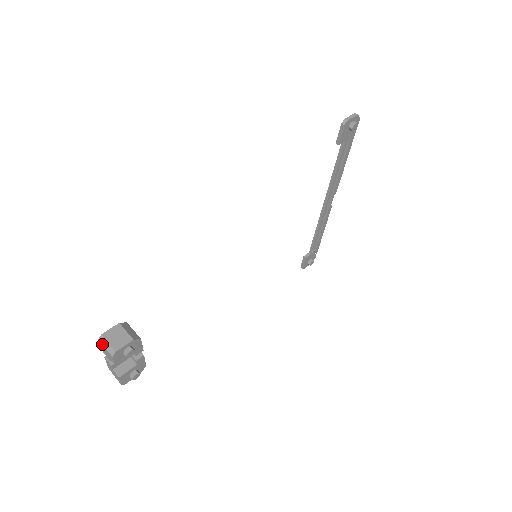
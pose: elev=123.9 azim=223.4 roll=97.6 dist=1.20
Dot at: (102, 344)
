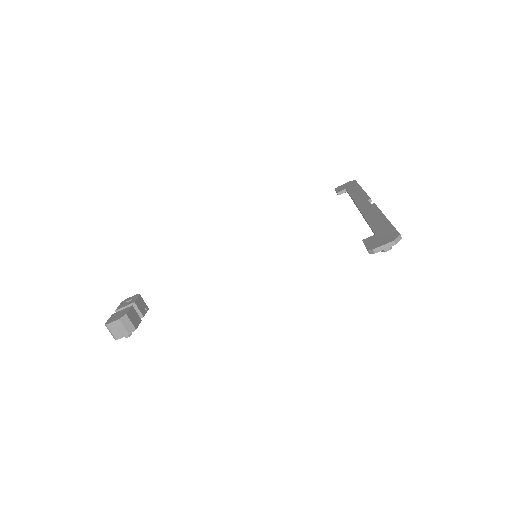
Dot at: (107, 328)
